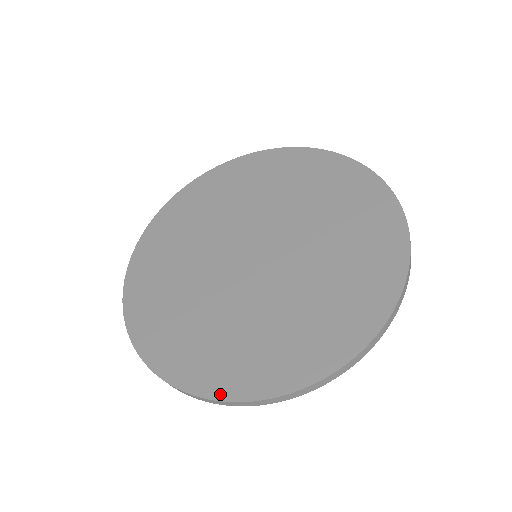
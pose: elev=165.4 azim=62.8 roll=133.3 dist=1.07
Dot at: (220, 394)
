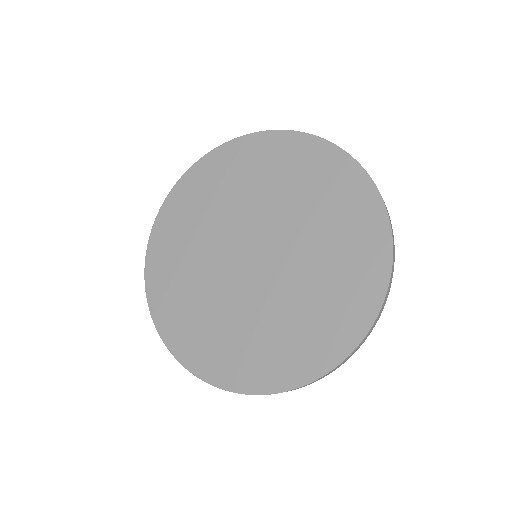
Dot at: (152, 305)
